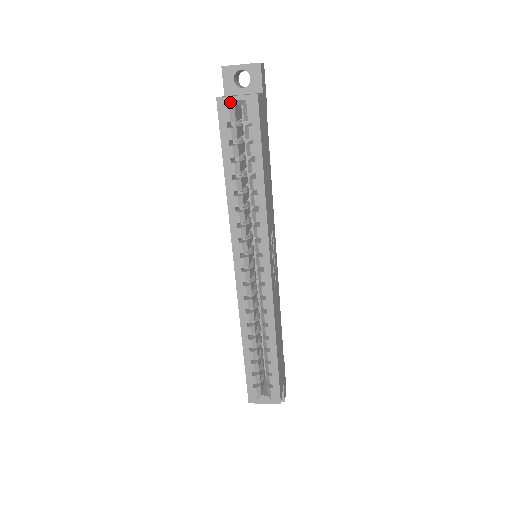
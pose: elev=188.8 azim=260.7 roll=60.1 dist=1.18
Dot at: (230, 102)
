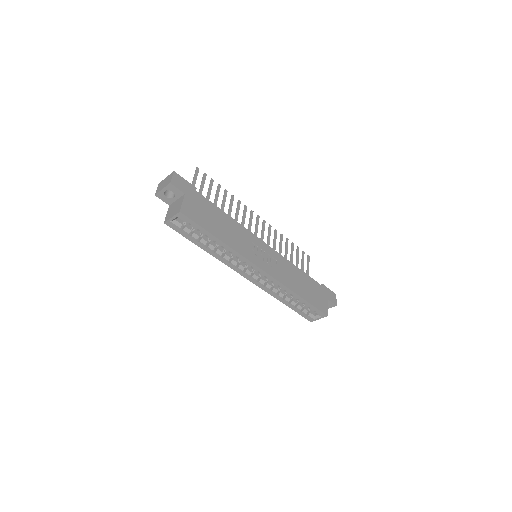
Dot at: (172, 221)
